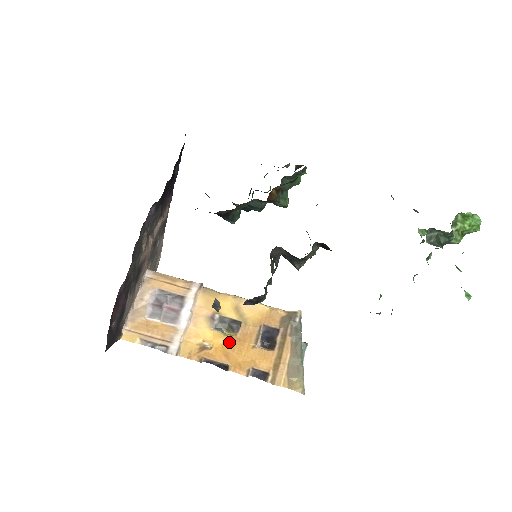
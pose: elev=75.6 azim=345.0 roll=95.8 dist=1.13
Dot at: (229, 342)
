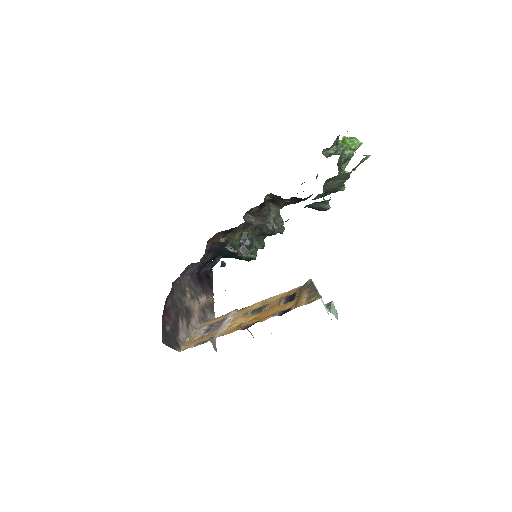
Dot at: (259, 314)
